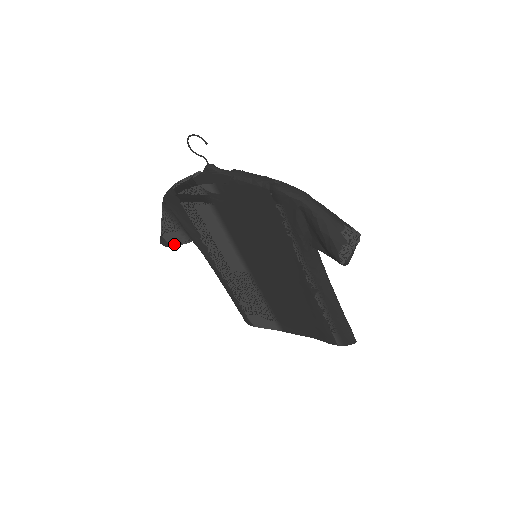
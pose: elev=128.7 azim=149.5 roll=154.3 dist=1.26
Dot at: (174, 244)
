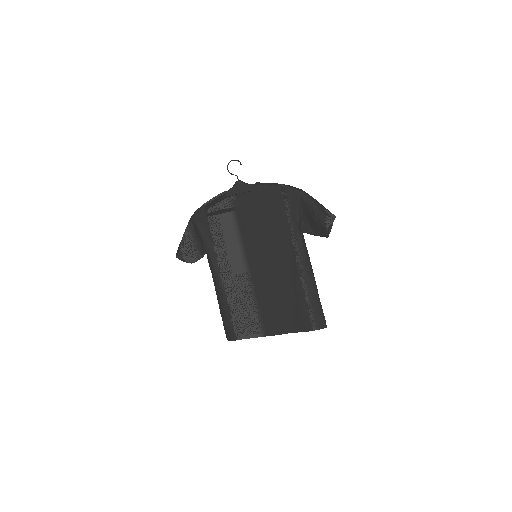
Dot at: (187, 259)
